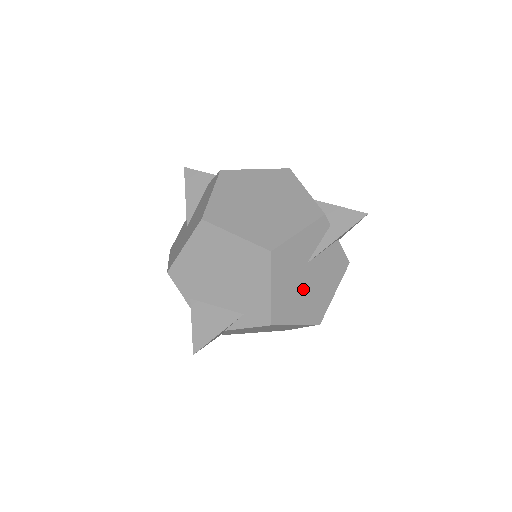
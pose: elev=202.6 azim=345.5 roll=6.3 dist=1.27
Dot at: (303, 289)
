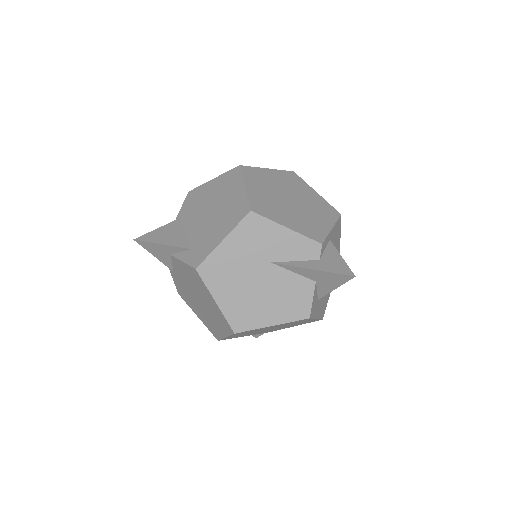
Dot at: (248, 279)
